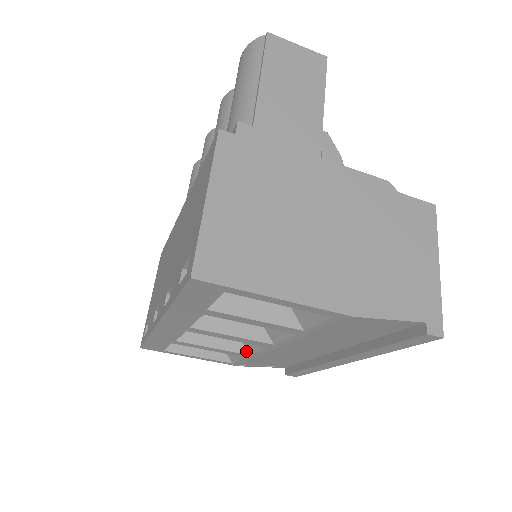
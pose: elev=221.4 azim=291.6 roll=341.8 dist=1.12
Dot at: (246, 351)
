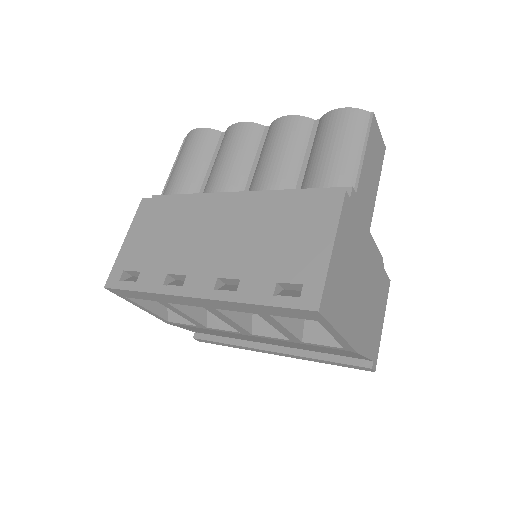
Dot at: (206, 323)
